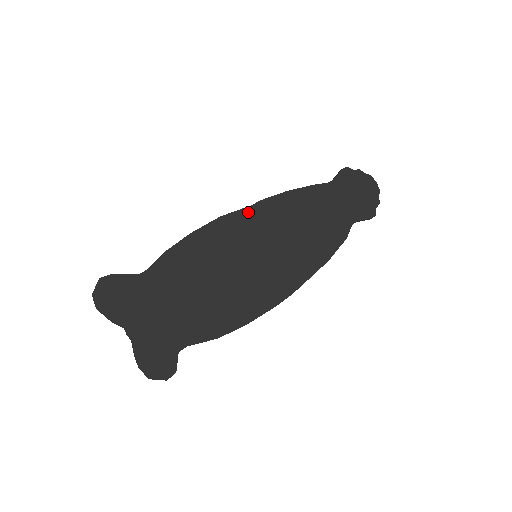
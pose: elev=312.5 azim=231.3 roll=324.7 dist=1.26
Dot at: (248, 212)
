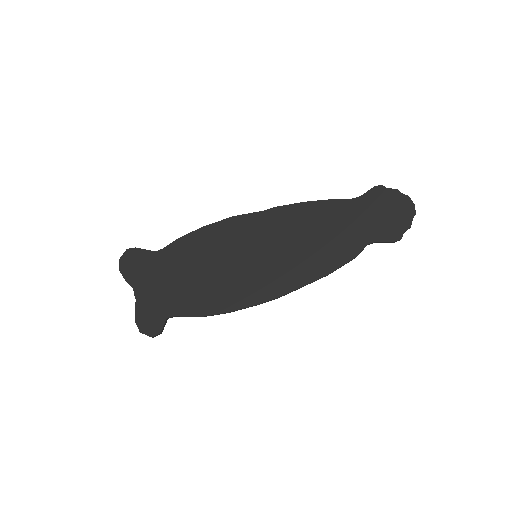
Dot at: (259, 216)
